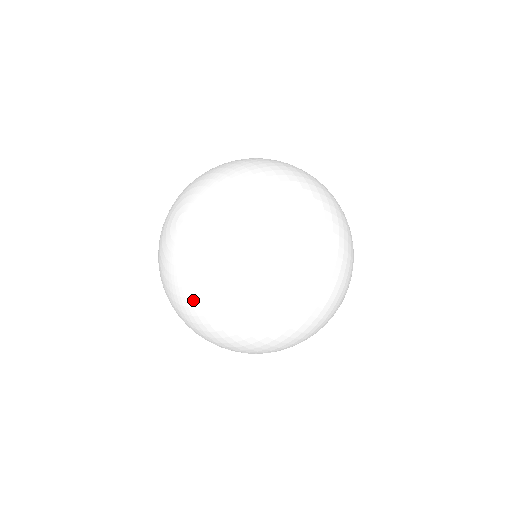
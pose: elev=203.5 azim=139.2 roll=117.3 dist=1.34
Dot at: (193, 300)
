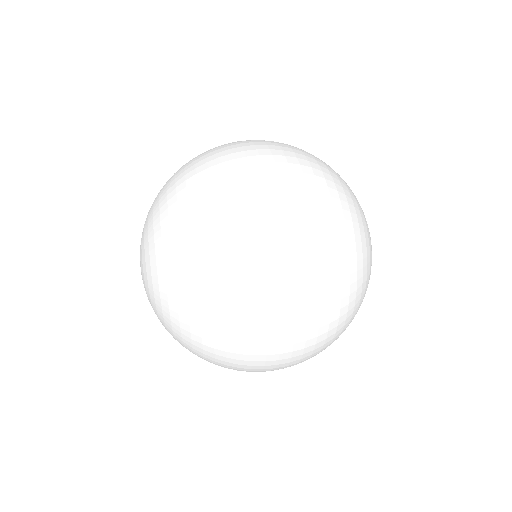
Dot at: occluded
